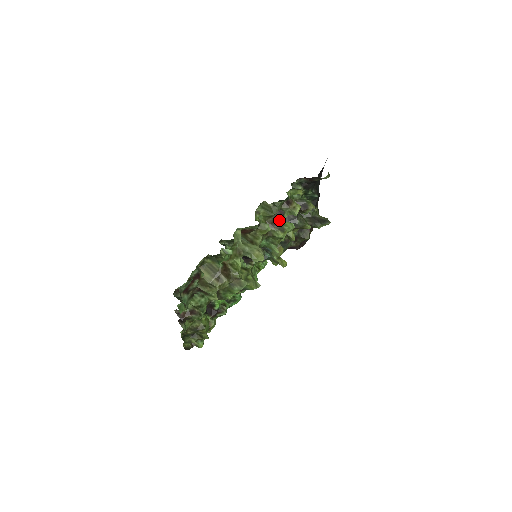
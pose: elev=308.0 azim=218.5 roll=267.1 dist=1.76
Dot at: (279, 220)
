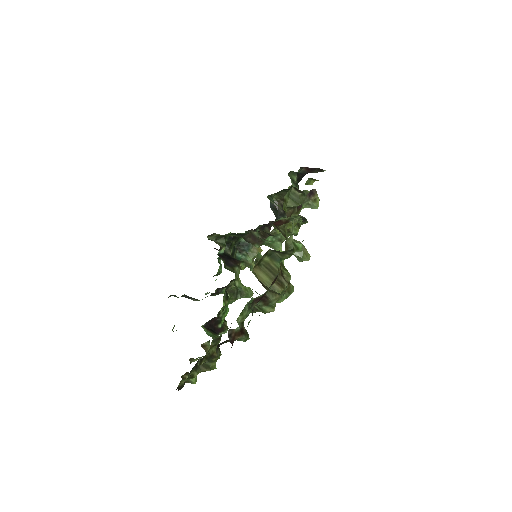
Dot at: (296, 213)
